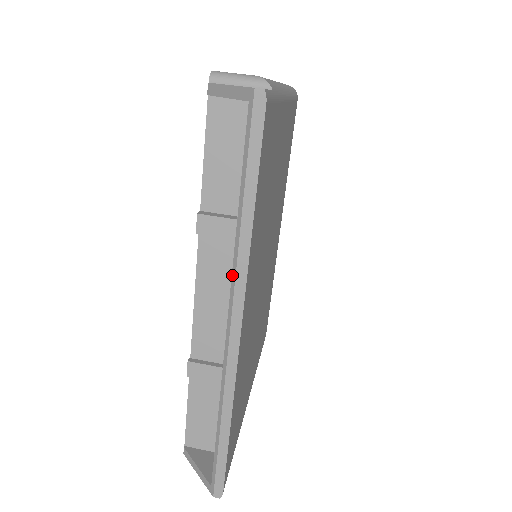
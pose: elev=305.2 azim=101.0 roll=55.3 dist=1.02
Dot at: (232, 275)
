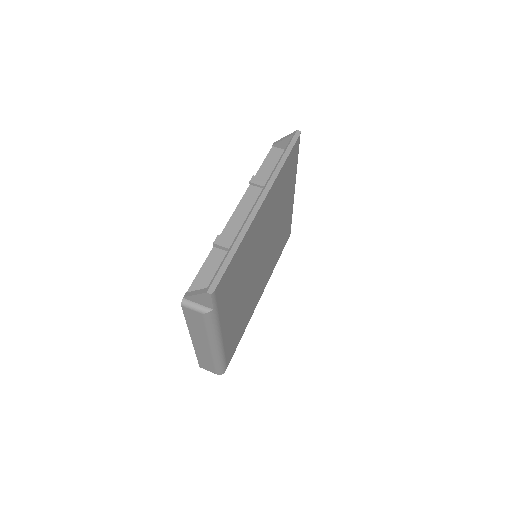
Dot at: (267, 182)
